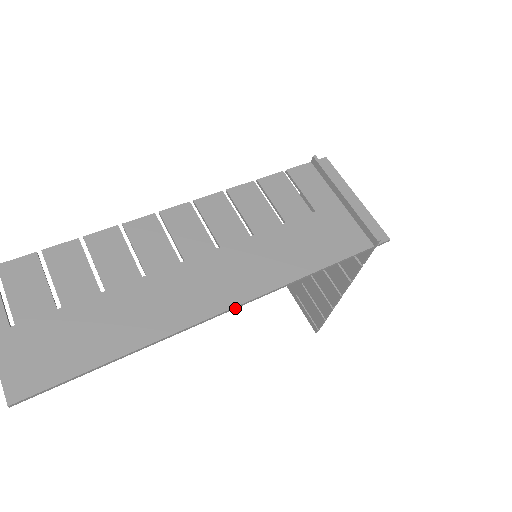
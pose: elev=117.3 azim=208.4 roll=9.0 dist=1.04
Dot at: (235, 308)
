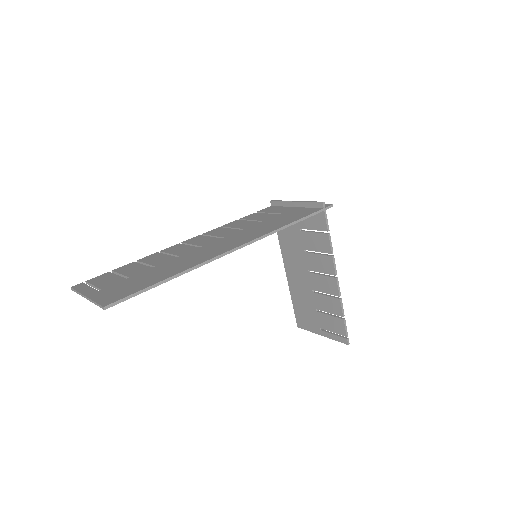
Dot at: occluded
